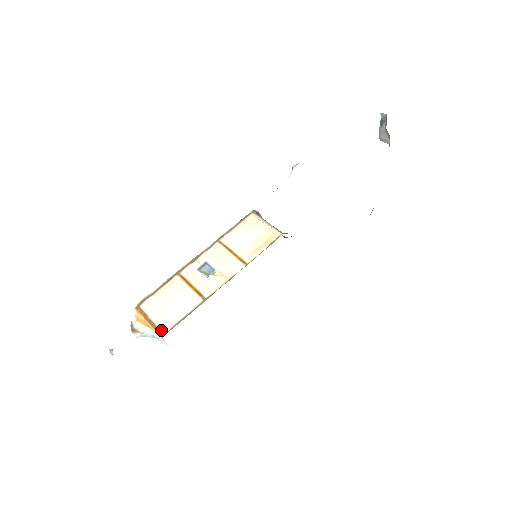
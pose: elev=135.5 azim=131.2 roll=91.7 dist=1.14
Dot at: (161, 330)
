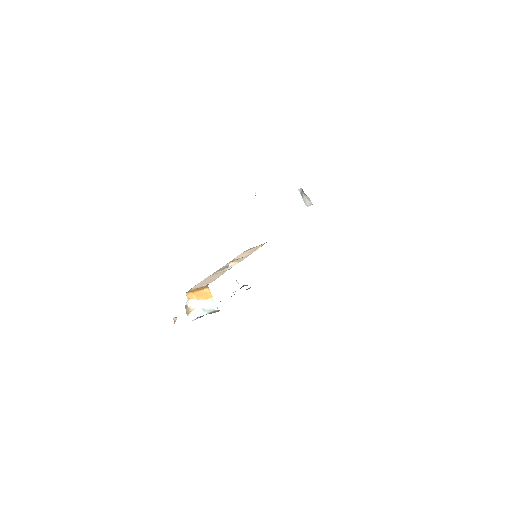
Dot at: (206, 286)
